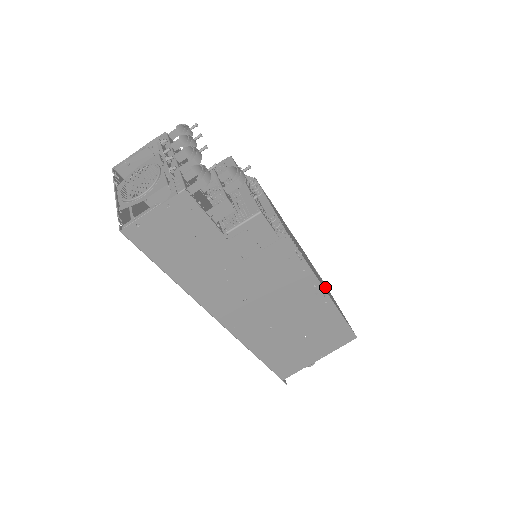
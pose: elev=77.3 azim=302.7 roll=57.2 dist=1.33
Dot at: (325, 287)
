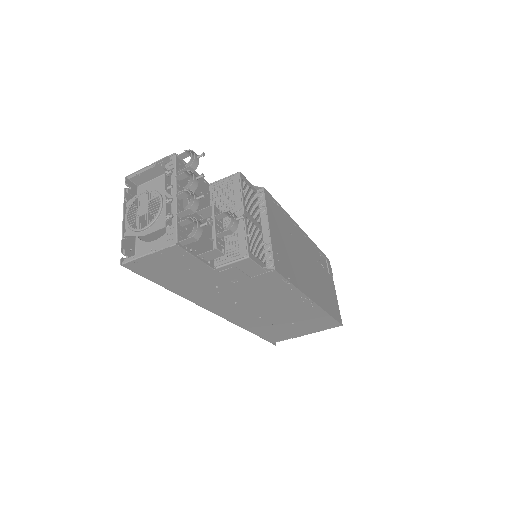
Dot at: (320, 282)
